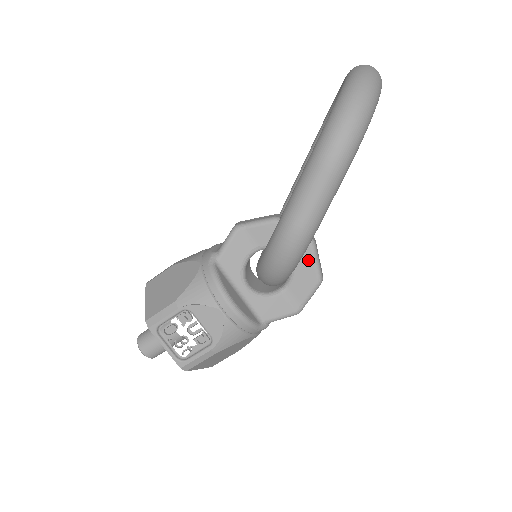
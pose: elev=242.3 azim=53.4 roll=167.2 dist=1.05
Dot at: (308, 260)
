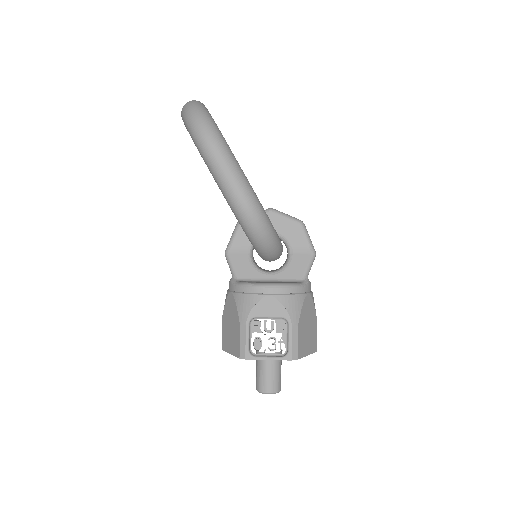
Dot at: (281, 220)
